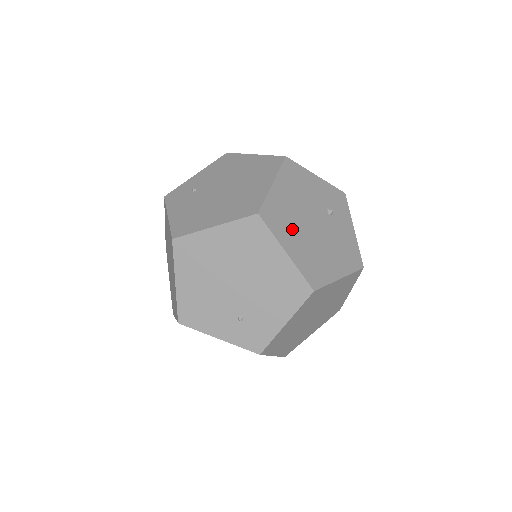
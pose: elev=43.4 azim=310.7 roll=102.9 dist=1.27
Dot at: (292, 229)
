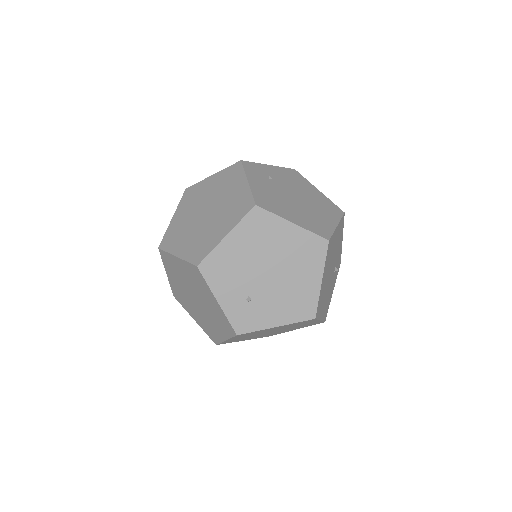
Dot at: (328, 266)
